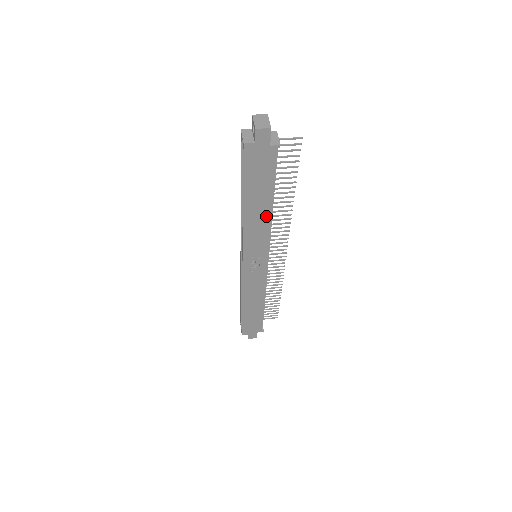
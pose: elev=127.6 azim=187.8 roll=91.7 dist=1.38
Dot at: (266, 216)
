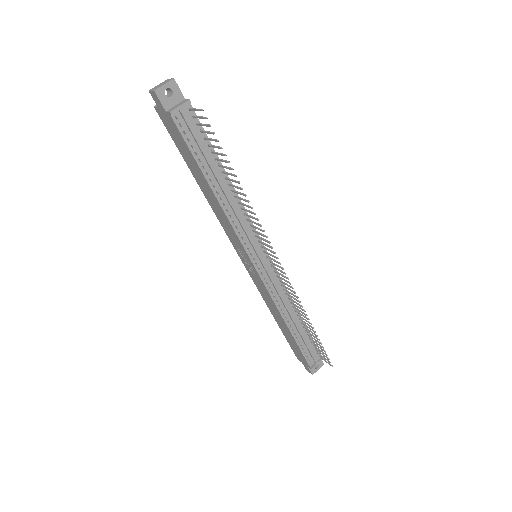
Dot at: (216, 201)
